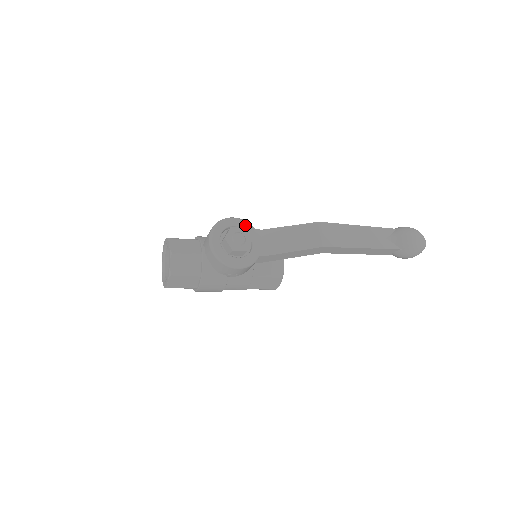
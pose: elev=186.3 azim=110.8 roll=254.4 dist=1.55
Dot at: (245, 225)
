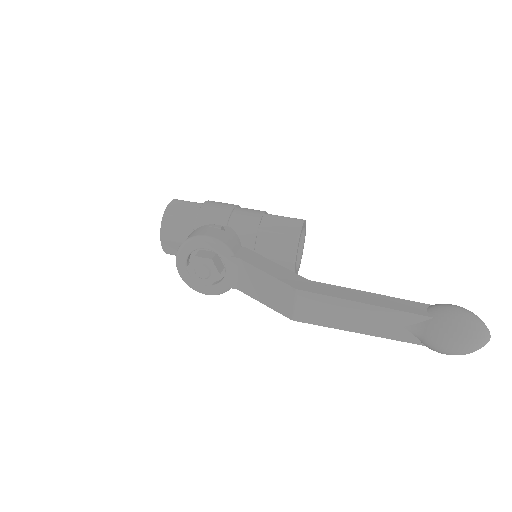
Dot at: (218, 250)
